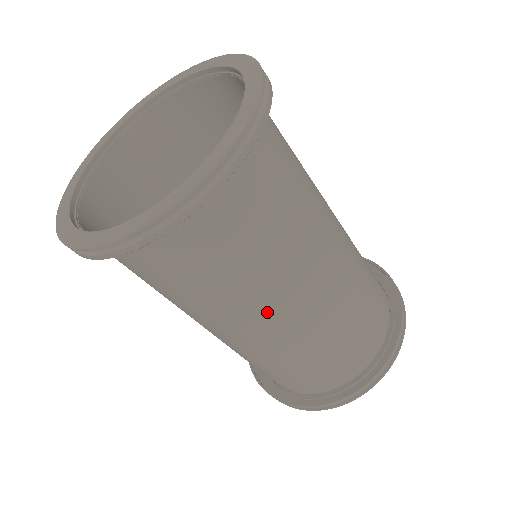
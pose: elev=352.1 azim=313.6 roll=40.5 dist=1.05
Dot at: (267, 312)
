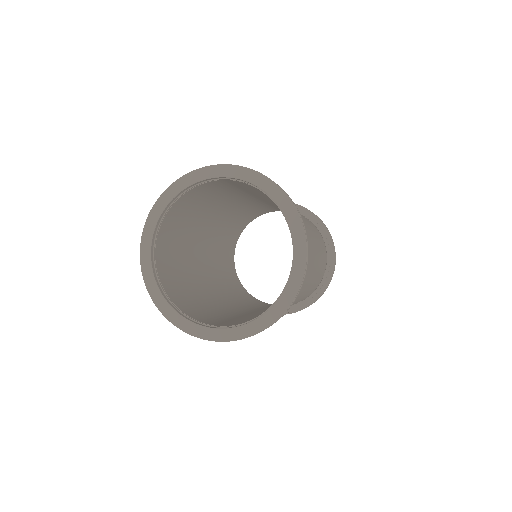
Dot at: occluded
